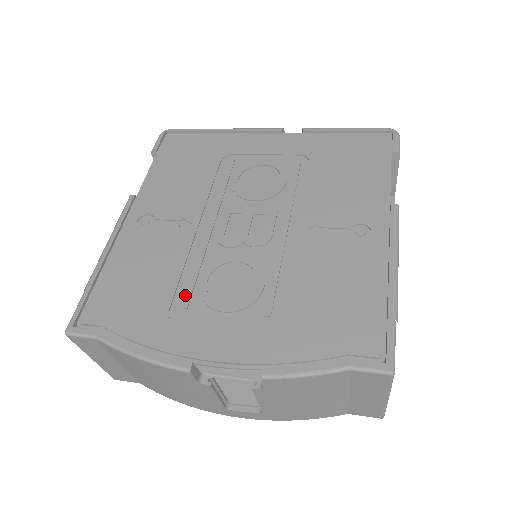
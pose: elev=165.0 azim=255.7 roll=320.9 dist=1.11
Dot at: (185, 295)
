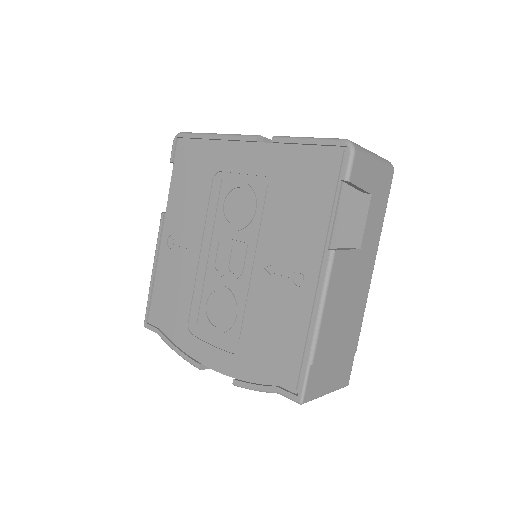
Dot at: (195, 314)
